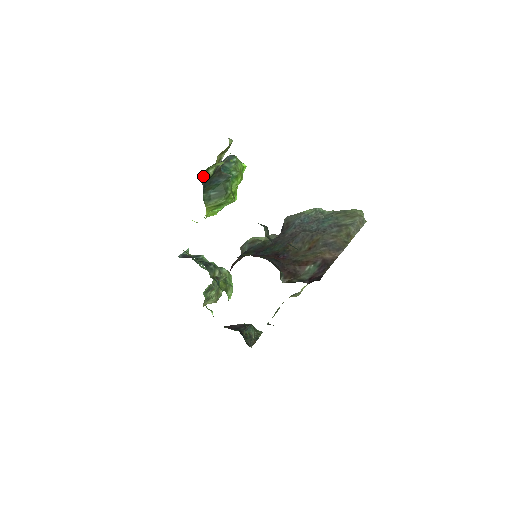
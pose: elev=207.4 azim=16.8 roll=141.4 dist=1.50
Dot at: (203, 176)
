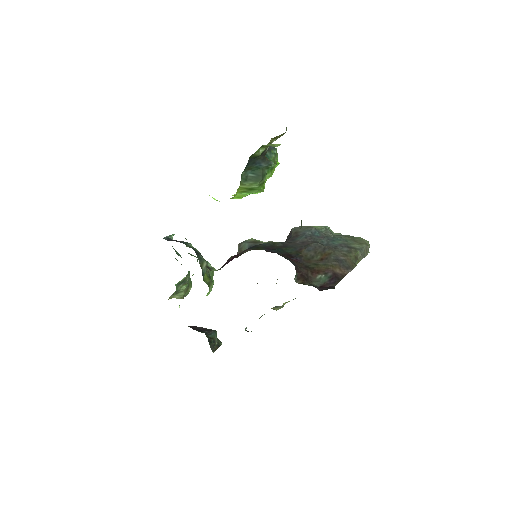
Dot at: occluded
